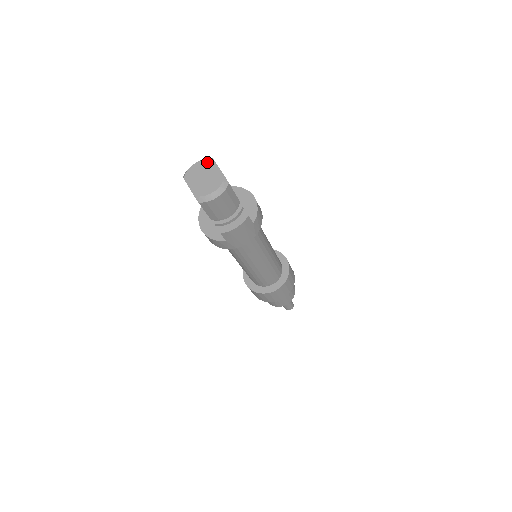
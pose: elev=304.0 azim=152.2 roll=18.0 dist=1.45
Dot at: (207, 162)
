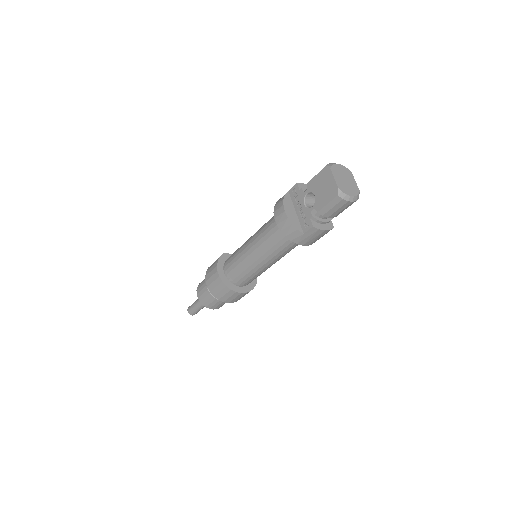
Dot at: (347, 170)
